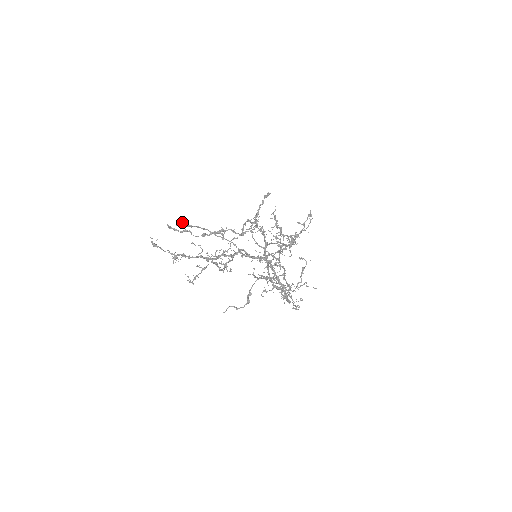
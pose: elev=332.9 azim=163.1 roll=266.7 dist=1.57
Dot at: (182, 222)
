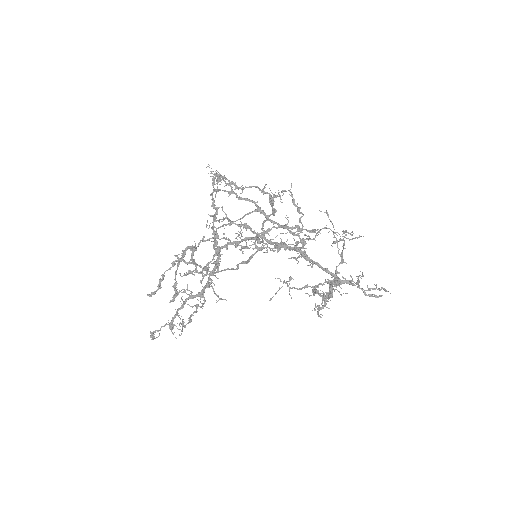
Dot at: (174, 295)
